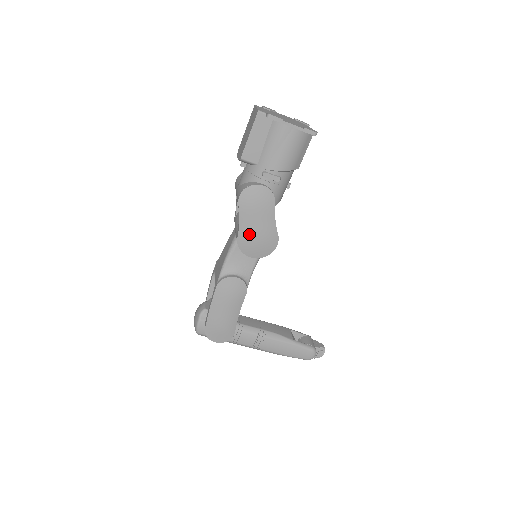
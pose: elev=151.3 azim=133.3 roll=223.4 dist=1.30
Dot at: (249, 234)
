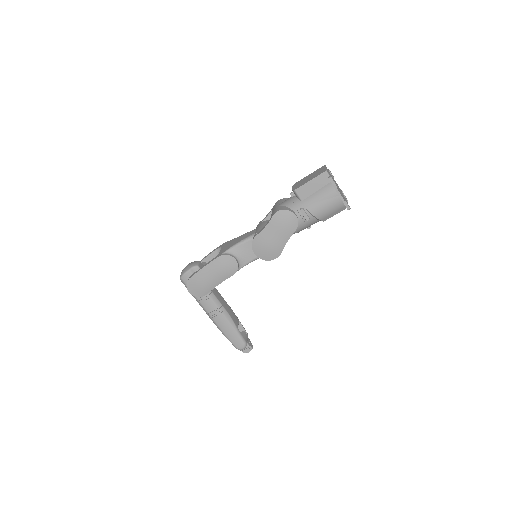
Dot at: (265, 239)
